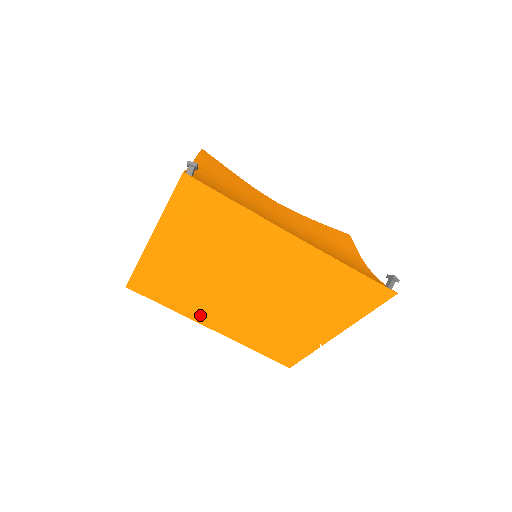
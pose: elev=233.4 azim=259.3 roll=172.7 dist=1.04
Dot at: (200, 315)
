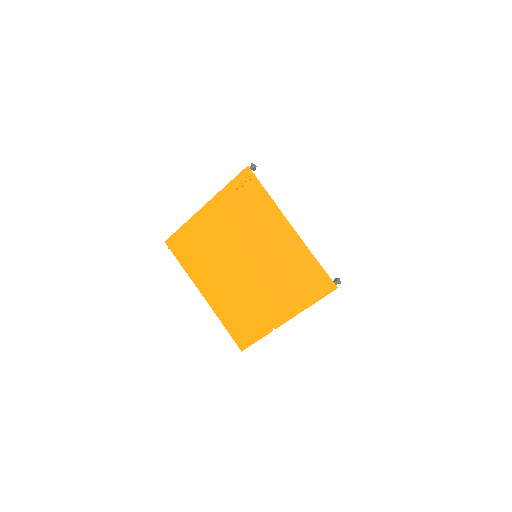
Dot at: (202, 280)
